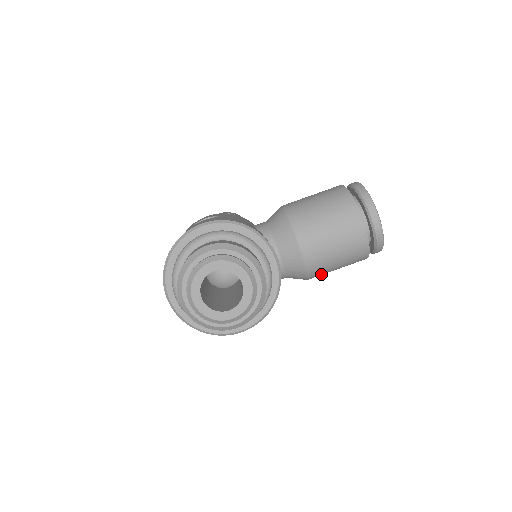
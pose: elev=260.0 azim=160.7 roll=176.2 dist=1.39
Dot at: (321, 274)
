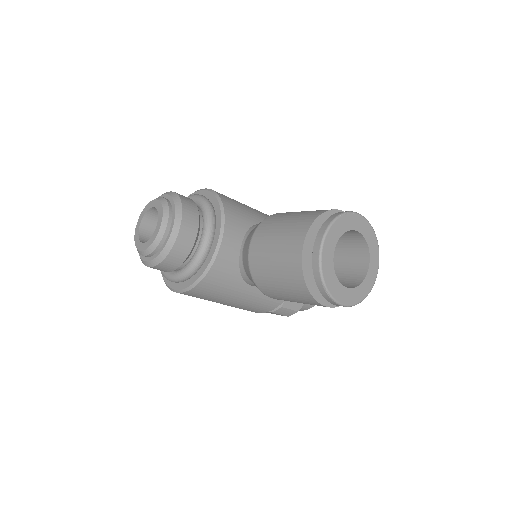
Dot at: (272, 292)
